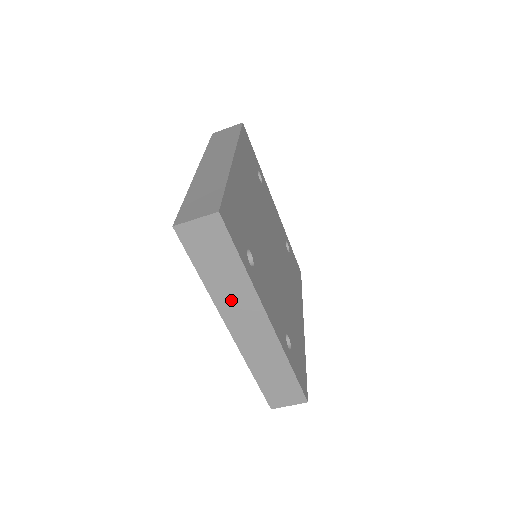
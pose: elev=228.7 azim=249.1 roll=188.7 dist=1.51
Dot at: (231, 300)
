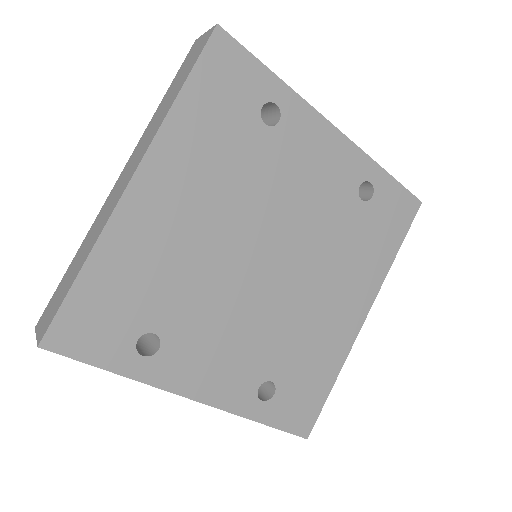
Dot at: occluded
